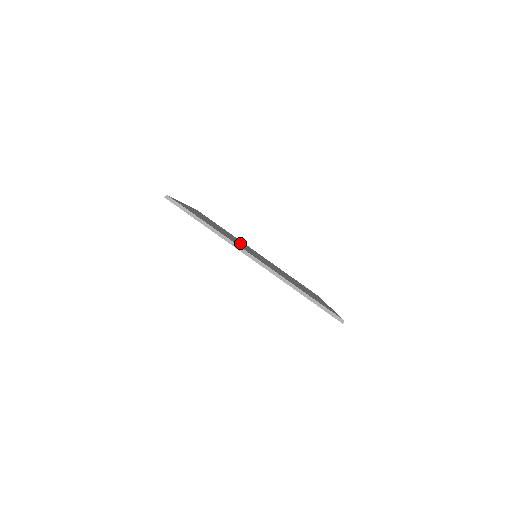
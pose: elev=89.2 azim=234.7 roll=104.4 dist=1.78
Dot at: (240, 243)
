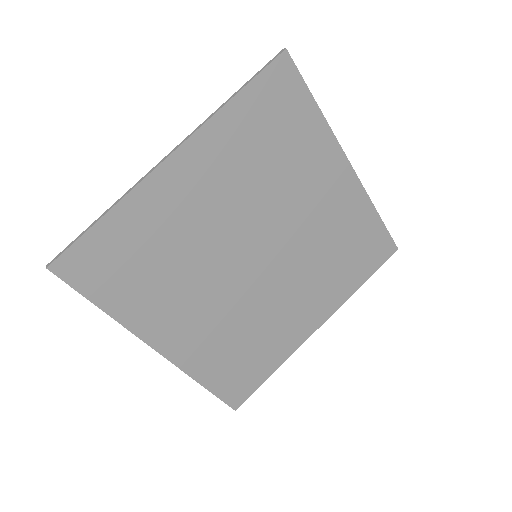
Dot at: (232, 244)
